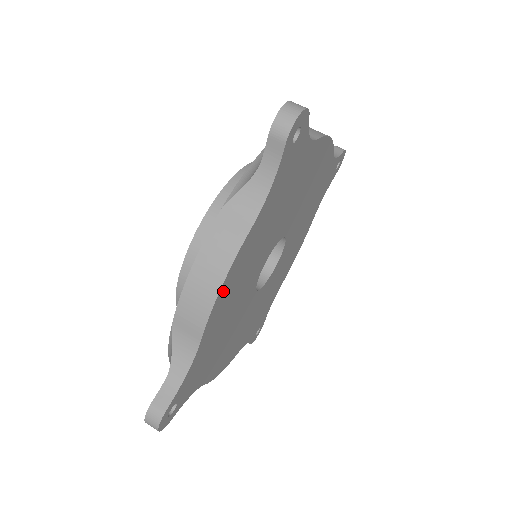
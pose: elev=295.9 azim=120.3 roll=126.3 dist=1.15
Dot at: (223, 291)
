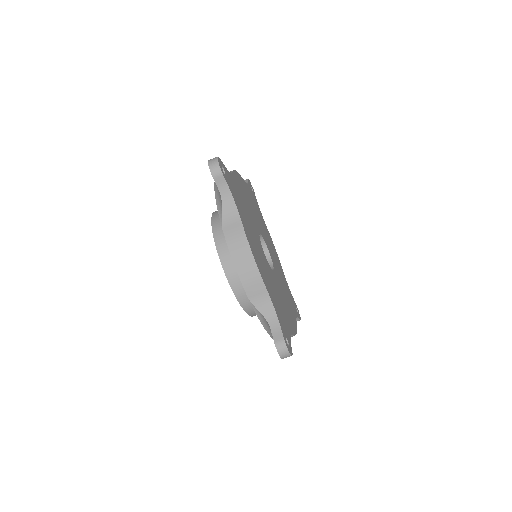
Dot at: (256, 260)
